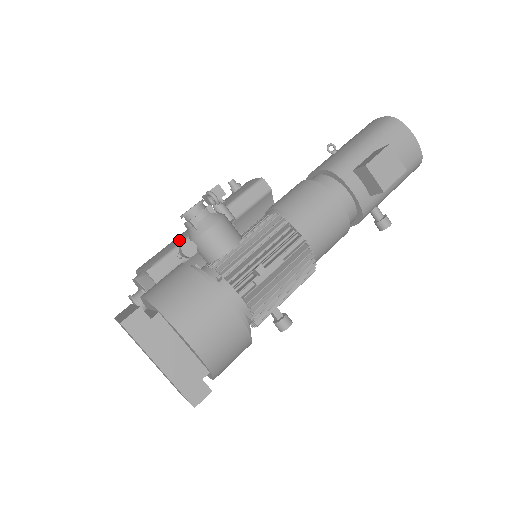
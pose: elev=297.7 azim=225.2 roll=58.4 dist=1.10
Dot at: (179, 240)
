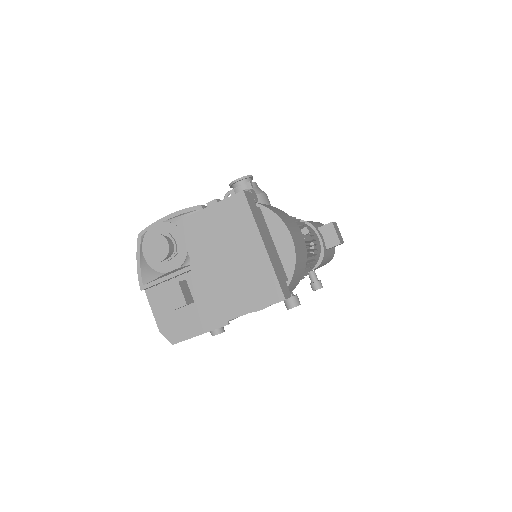
Dot at: occluded
